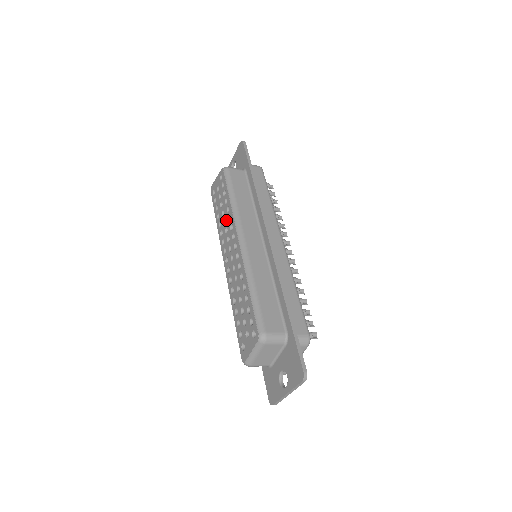
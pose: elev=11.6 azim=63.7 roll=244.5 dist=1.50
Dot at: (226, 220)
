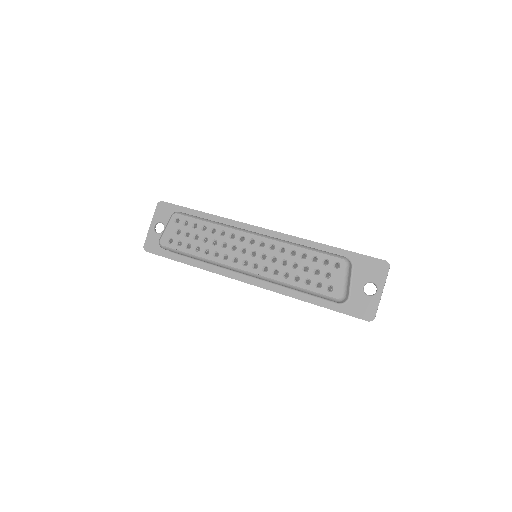
Dot at: (217, 239)
